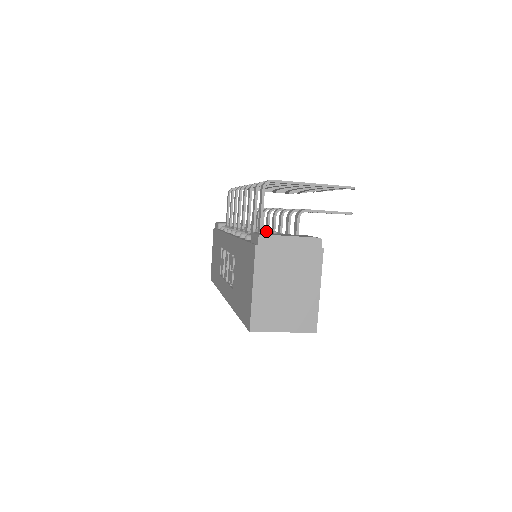
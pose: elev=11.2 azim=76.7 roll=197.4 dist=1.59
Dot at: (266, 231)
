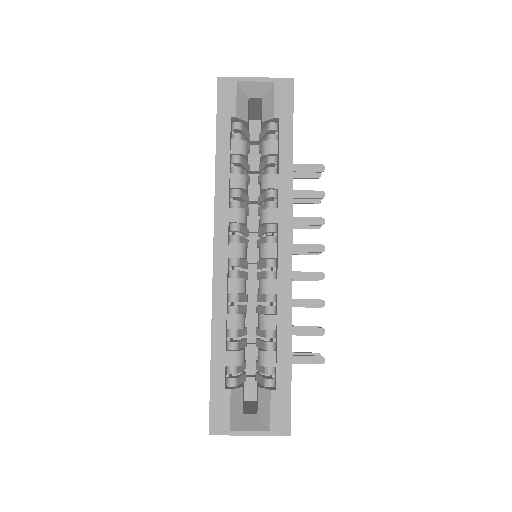
Dot at: occluded
